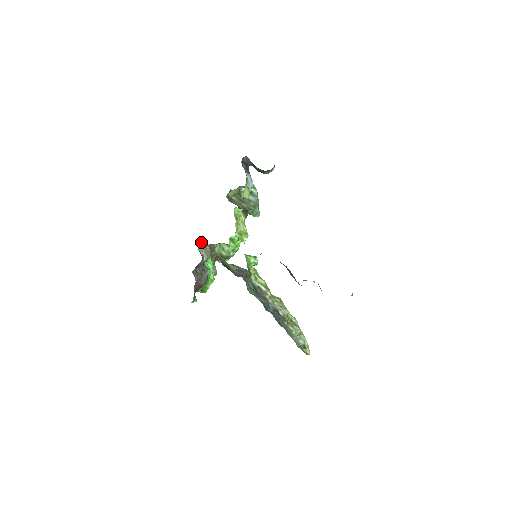
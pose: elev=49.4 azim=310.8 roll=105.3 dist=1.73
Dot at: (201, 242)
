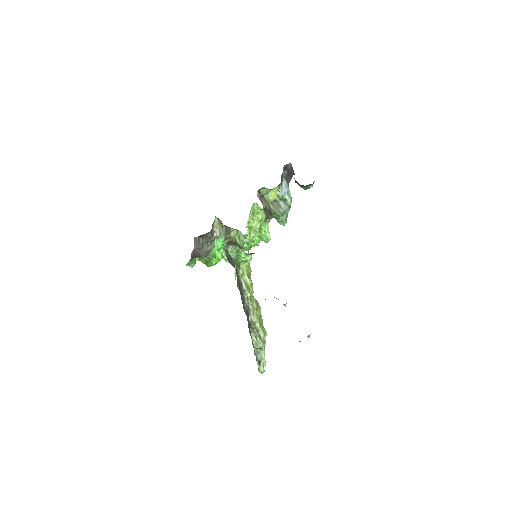
Dot at: (220, 220)
